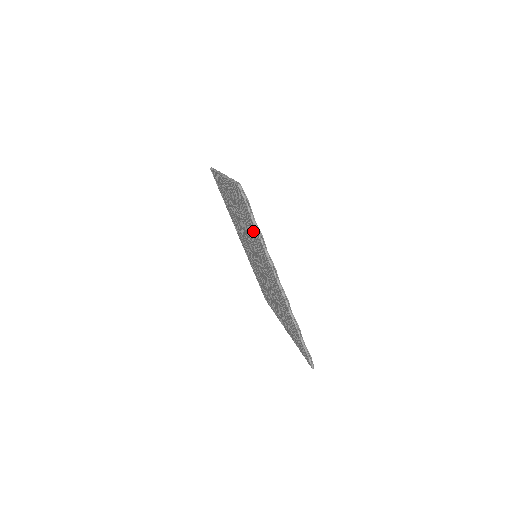
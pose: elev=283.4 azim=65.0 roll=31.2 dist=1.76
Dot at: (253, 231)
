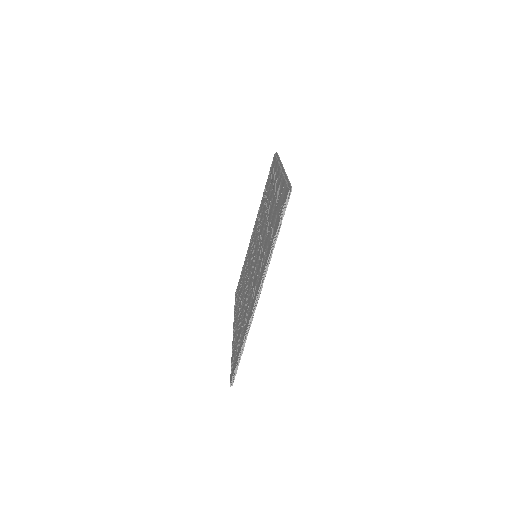
Dot at: (237, 338)
